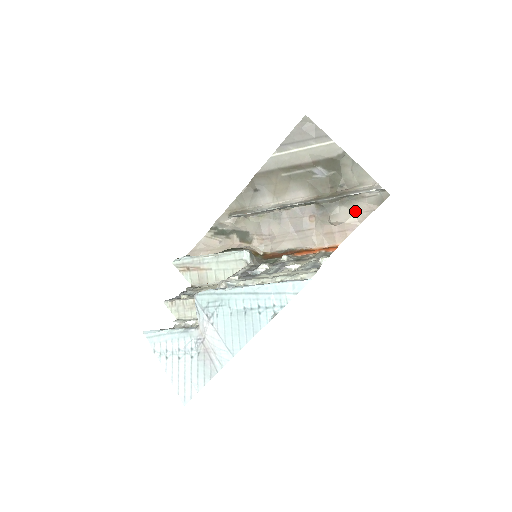
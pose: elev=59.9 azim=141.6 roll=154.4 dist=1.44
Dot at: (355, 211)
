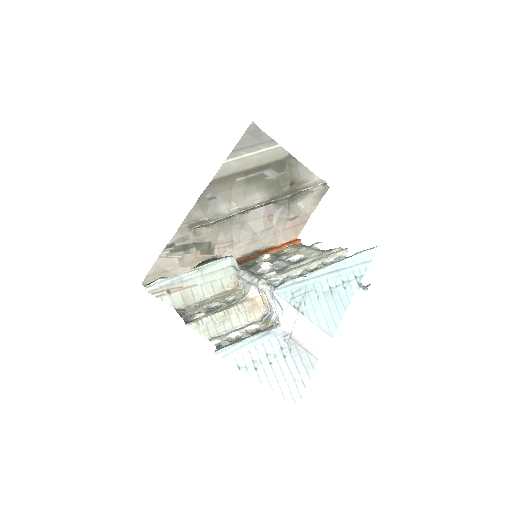
Dot at: (304, 205)
